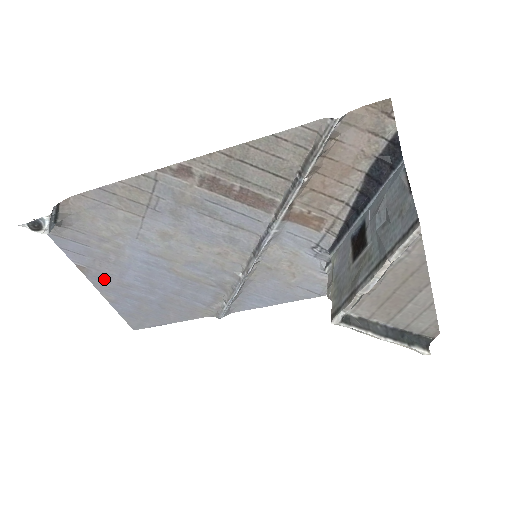
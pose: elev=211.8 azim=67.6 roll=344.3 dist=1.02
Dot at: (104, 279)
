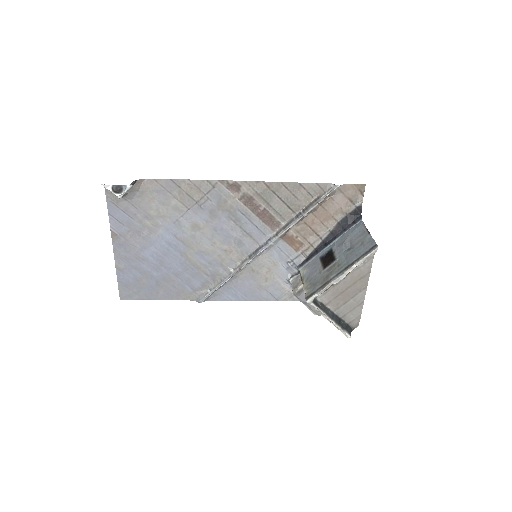
Dot at: (126, 248)
